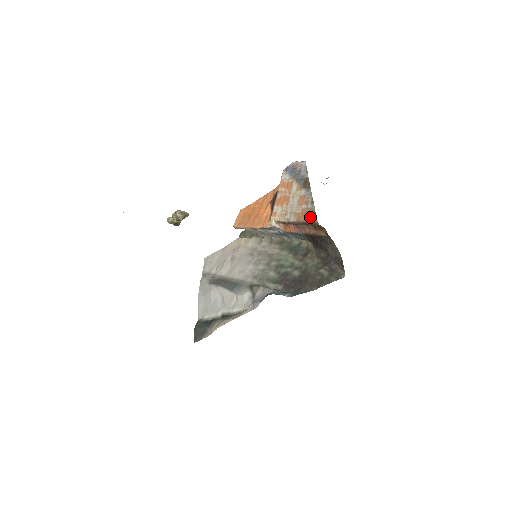
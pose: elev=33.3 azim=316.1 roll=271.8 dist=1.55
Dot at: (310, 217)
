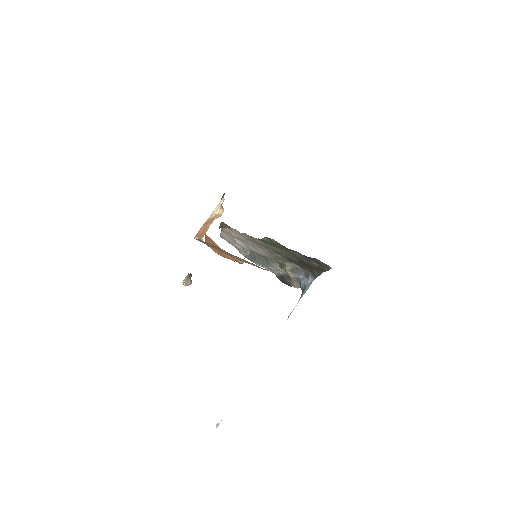
Dot at: (263, 269)
